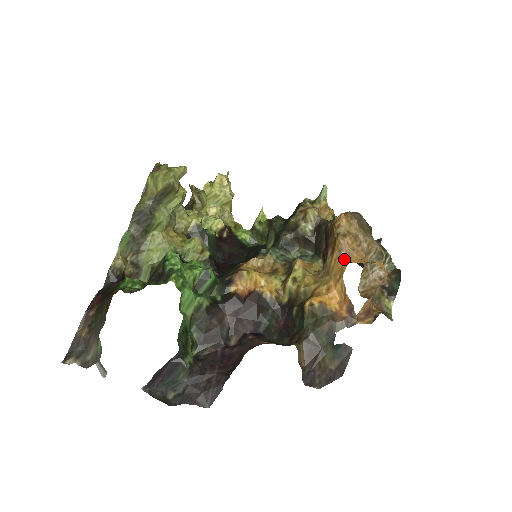
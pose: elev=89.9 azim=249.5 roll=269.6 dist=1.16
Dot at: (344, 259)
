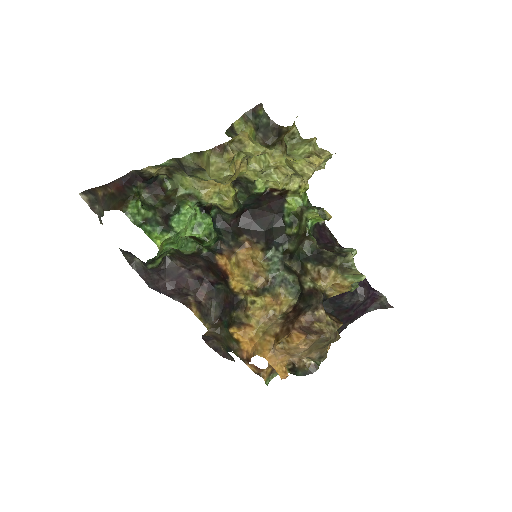
Dot at: (268, 352)
